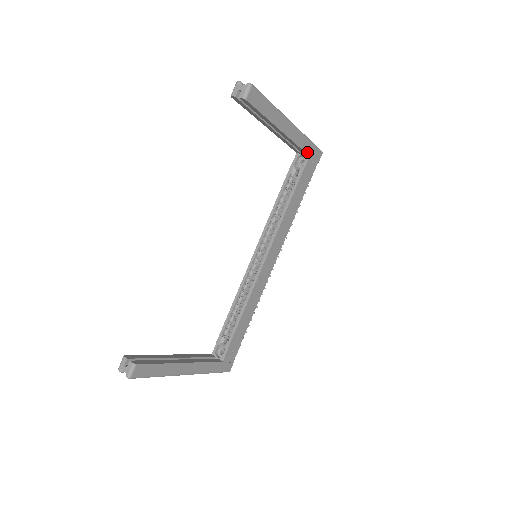
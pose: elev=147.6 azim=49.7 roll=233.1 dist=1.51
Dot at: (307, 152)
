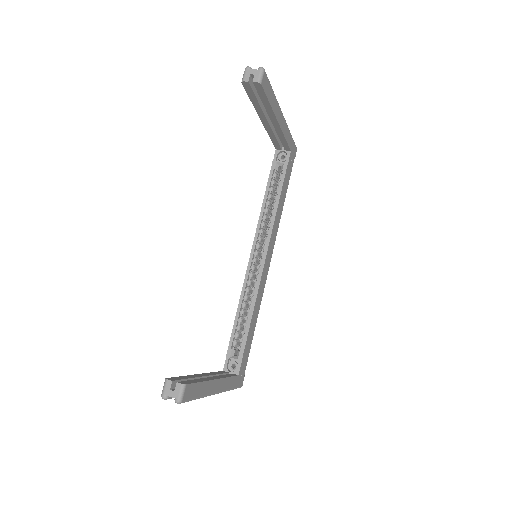
Dot at: (290, 146)
